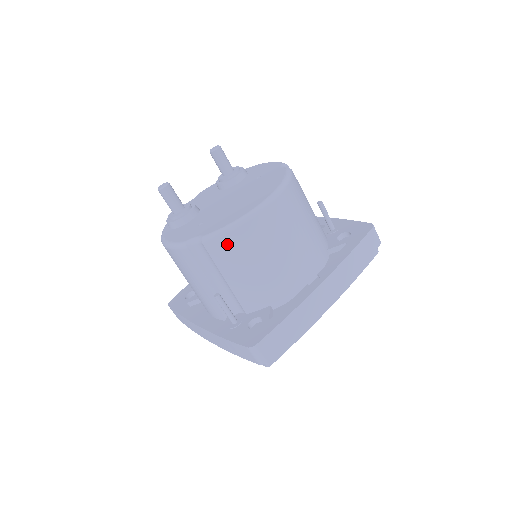
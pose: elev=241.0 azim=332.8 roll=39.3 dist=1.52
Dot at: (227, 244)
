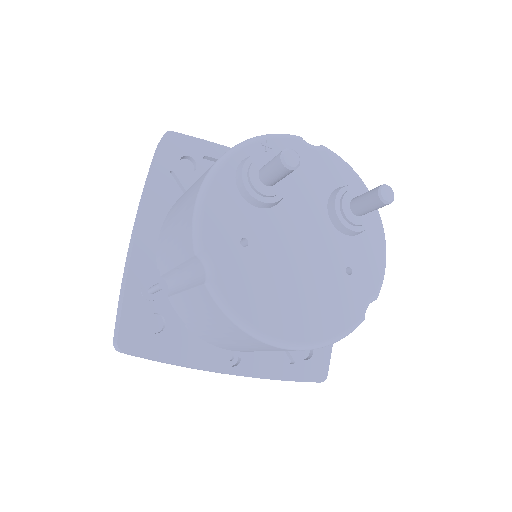
Dot at: (217, 312)
